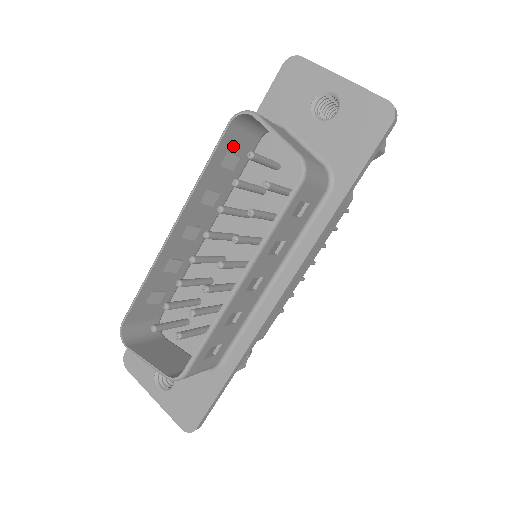
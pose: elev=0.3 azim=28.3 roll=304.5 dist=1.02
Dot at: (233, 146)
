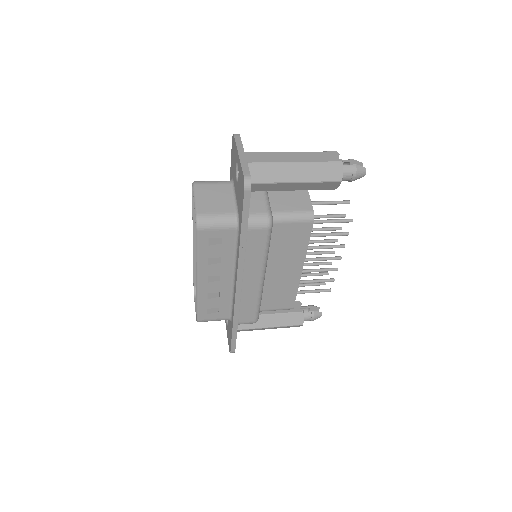
Dot at: occluded
